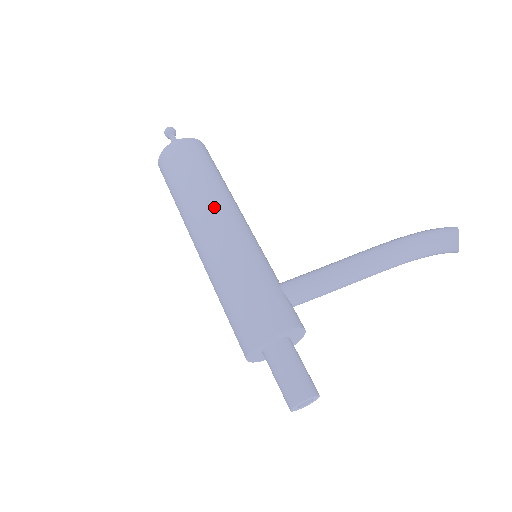
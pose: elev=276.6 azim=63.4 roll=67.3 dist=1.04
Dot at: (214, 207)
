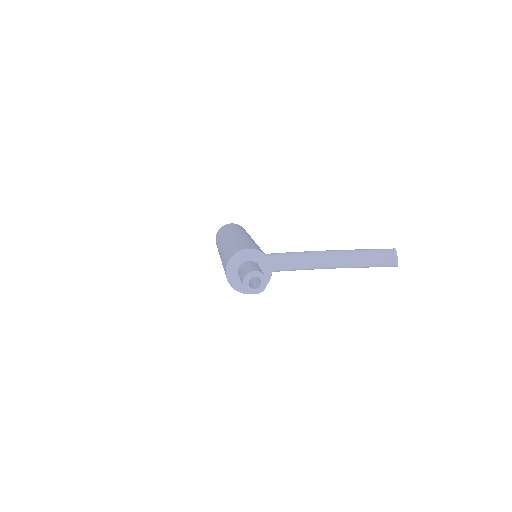
Dot at: (239, 232)
